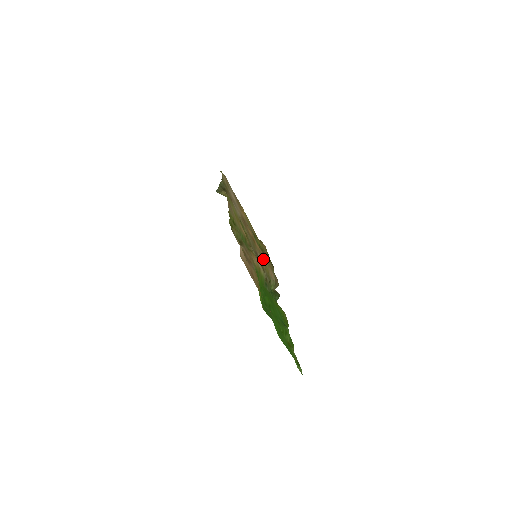
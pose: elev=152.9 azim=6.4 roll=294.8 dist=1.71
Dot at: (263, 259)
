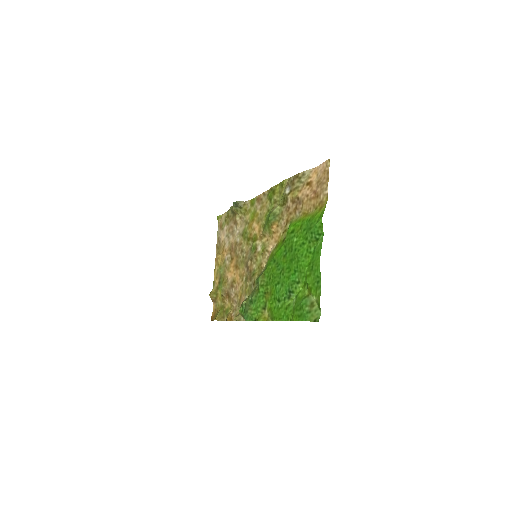
Dot at: (246, 278)
